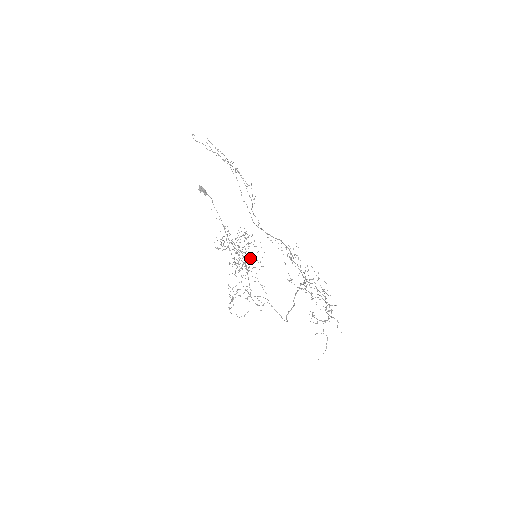
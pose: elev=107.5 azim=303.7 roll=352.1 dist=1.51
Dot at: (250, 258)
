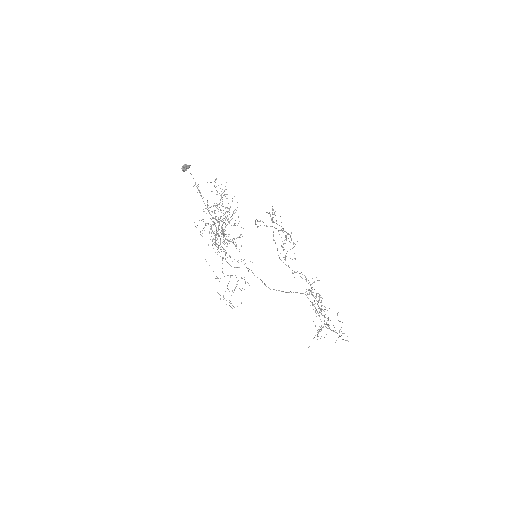
Dot at: occluded
